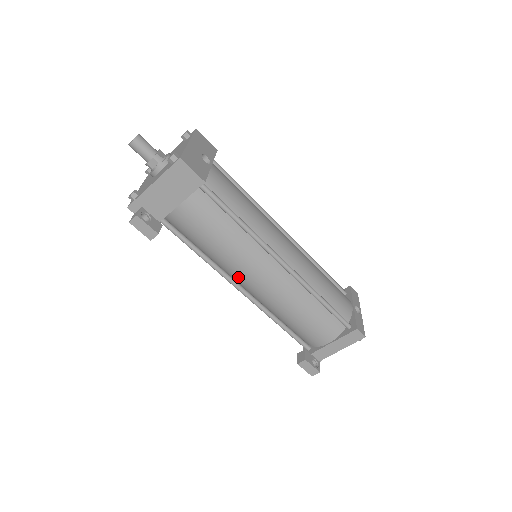
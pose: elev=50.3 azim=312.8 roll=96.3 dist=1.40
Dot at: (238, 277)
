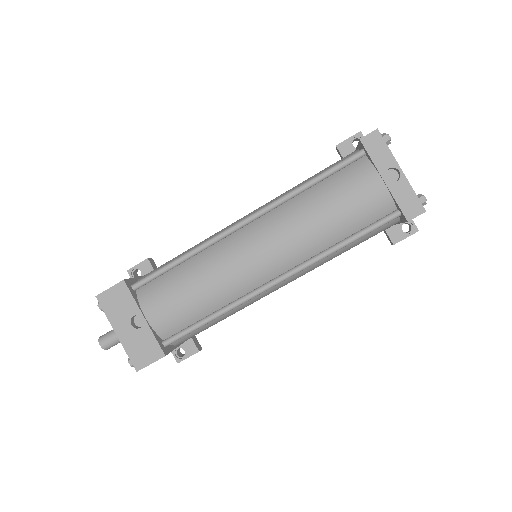
Dot at: occluded
